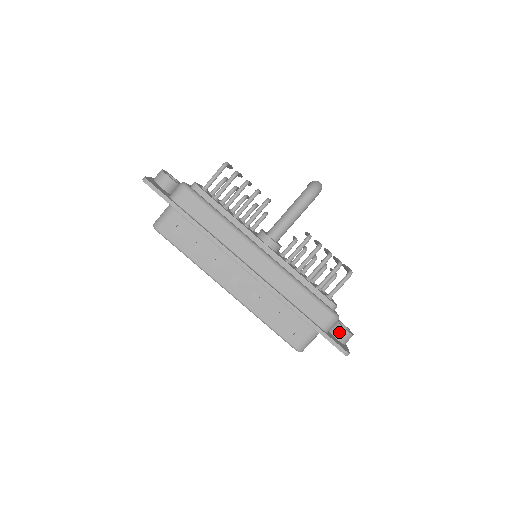
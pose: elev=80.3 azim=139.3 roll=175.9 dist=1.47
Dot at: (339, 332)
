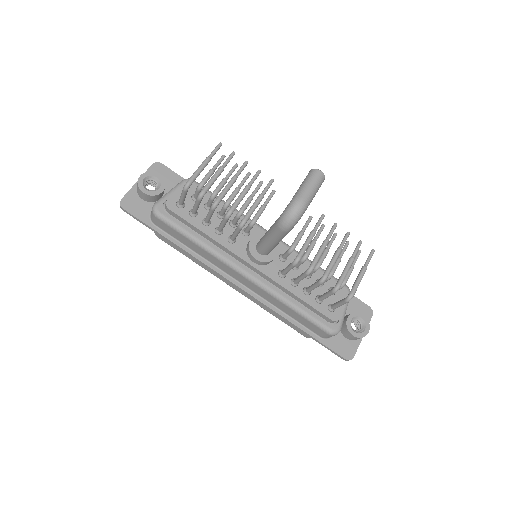
Dot at: (347, 334)
